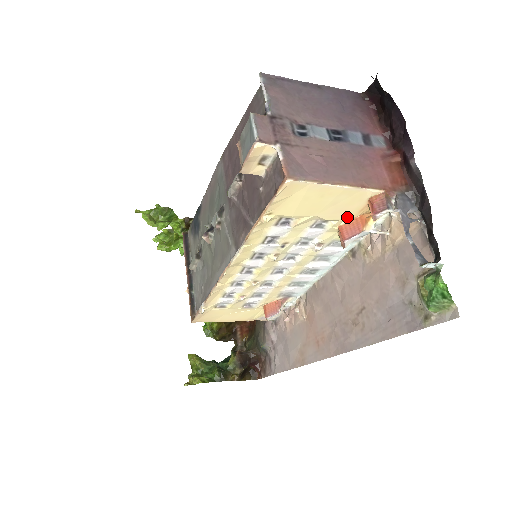
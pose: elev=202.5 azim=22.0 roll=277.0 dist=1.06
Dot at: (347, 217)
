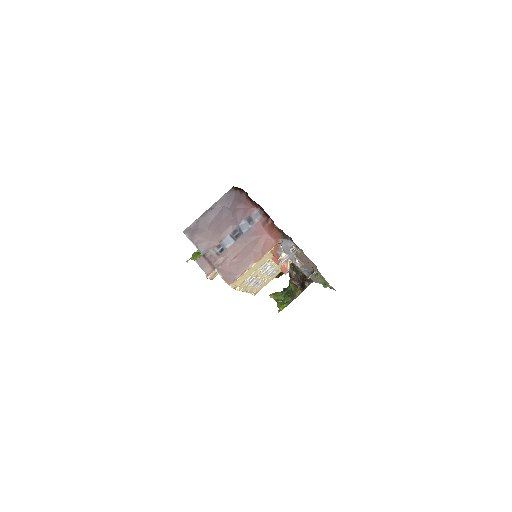
Dot at: (270, 256)
